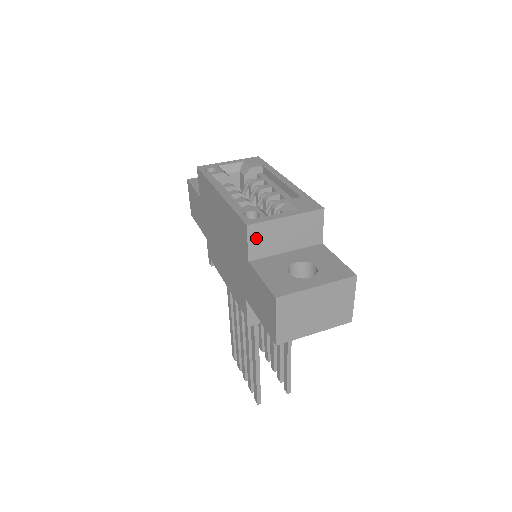
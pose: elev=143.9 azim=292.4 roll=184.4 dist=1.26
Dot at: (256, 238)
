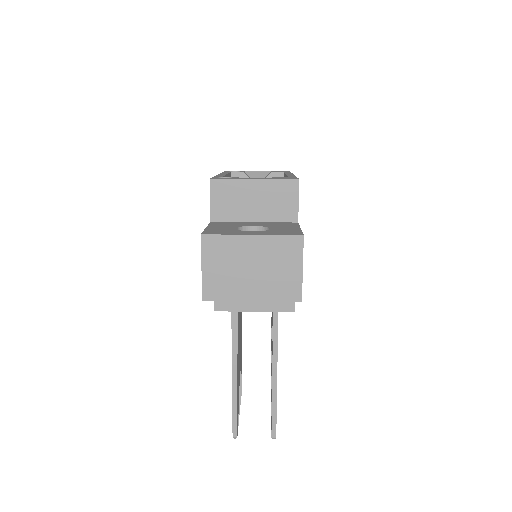
Dot at: (220, 196)
